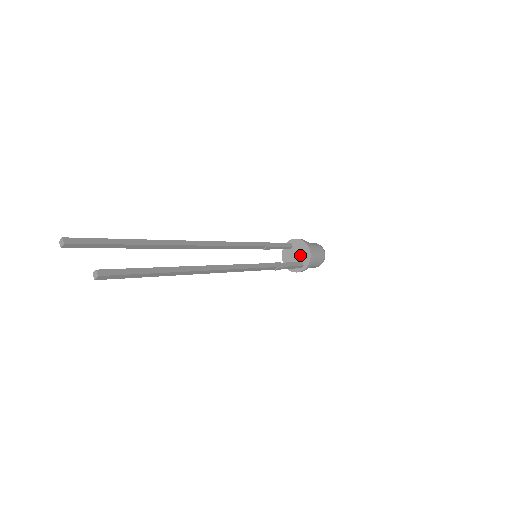
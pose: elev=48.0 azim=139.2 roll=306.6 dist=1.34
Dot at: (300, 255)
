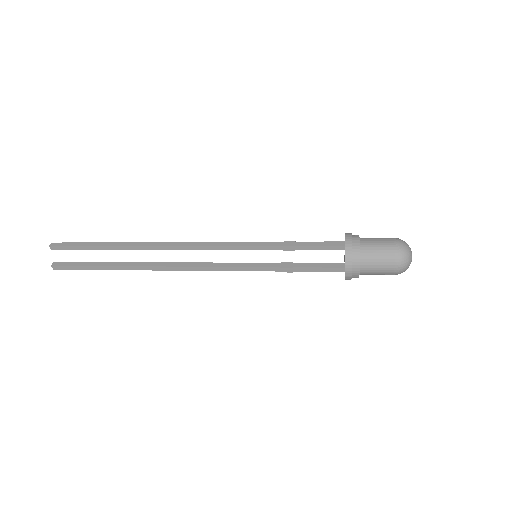
Dot at: occluded
